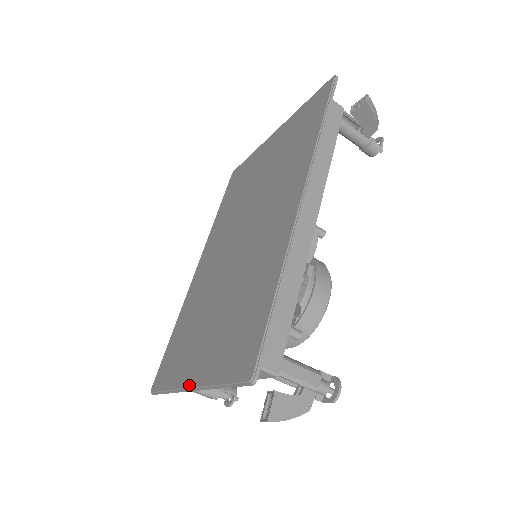
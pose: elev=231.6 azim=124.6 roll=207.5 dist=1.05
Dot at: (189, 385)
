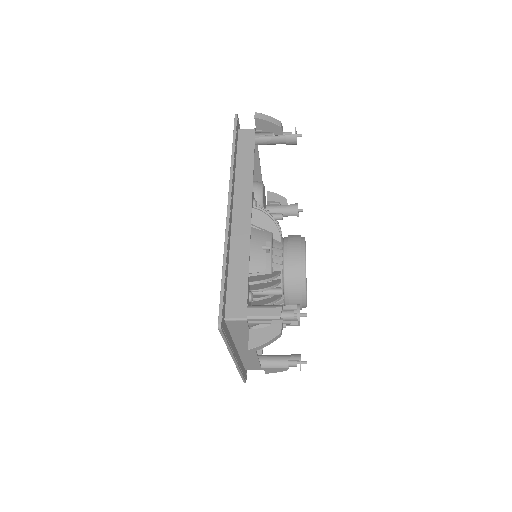
Dot at: occluded
